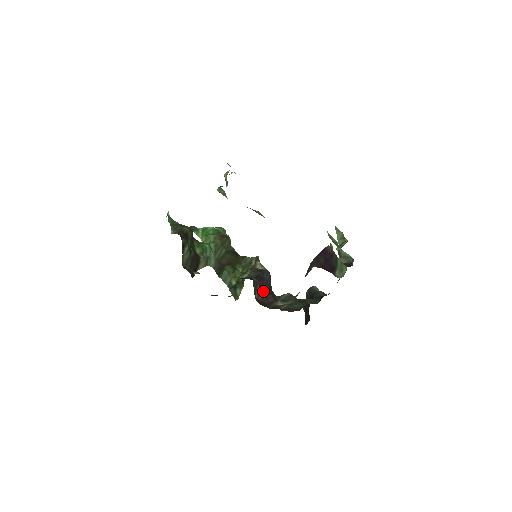
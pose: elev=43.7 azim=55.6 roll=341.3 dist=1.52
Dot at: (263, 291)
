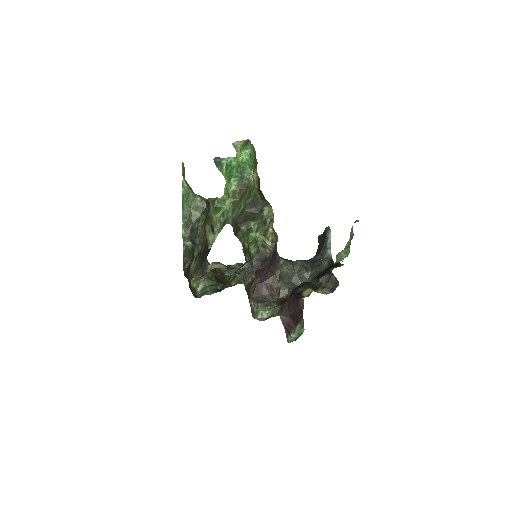
Dot at: (263, 273)
